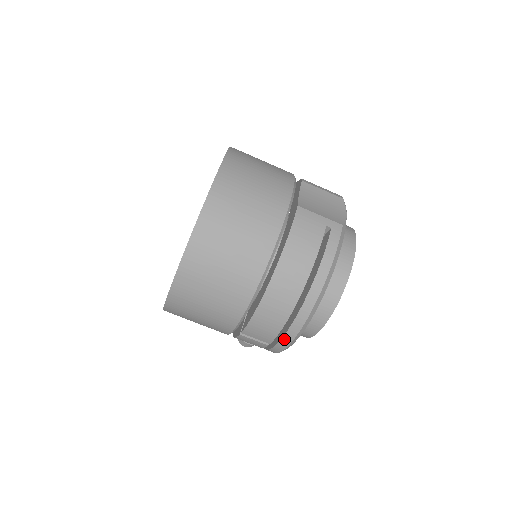
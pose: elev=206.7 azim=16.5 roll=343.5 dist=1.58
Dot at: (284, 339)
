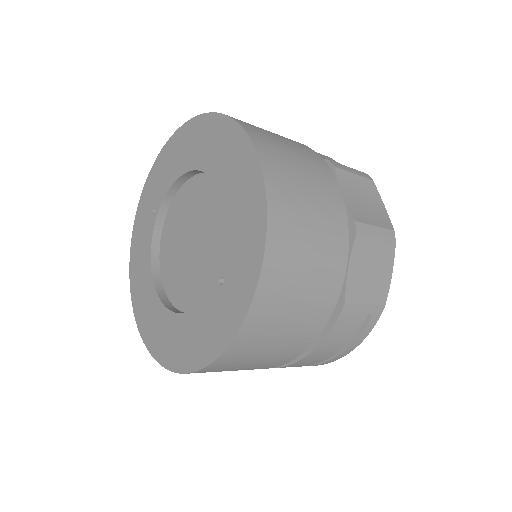
Dot at: occluded
